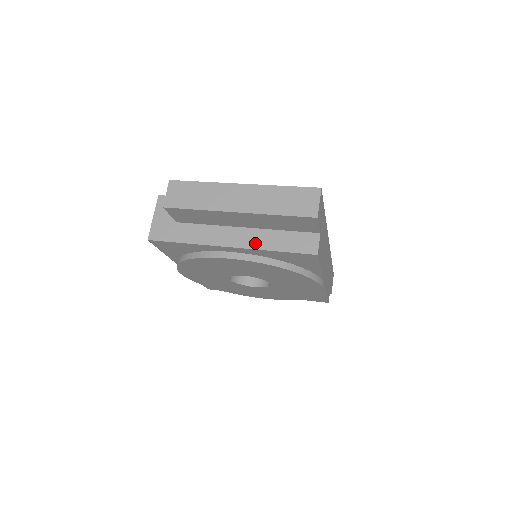
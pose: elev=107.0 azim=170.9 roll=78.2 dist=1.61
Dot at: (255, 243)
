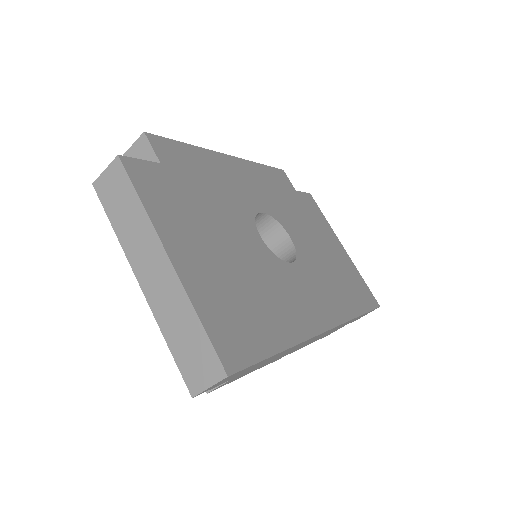
Dot at: occluded
